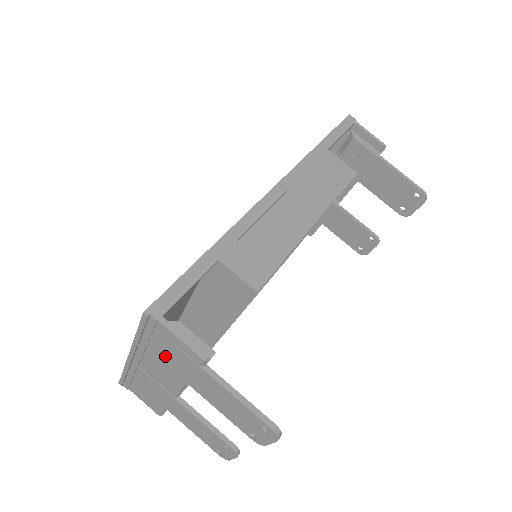
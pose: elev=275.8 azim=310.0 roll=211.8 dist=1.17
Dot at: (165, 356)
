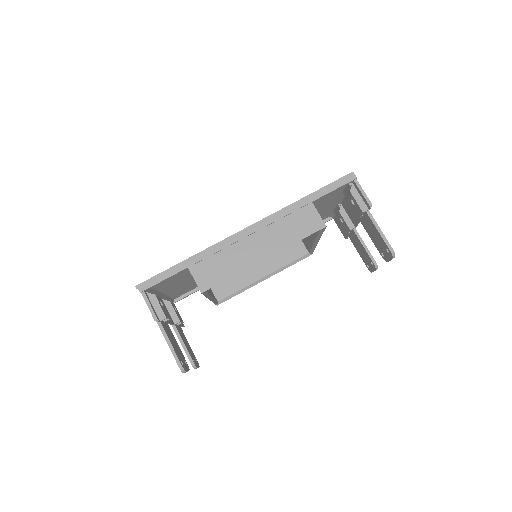
Dot at: occluded
